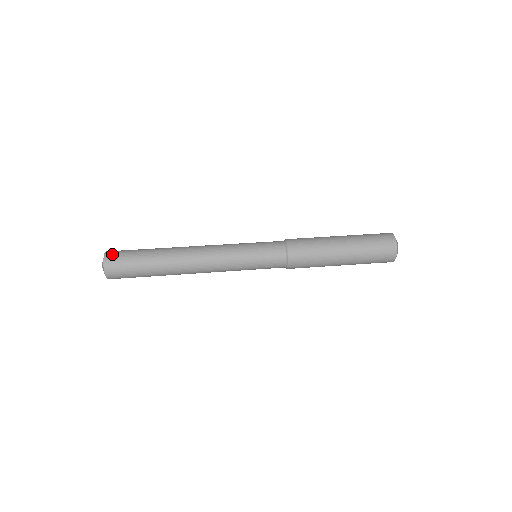
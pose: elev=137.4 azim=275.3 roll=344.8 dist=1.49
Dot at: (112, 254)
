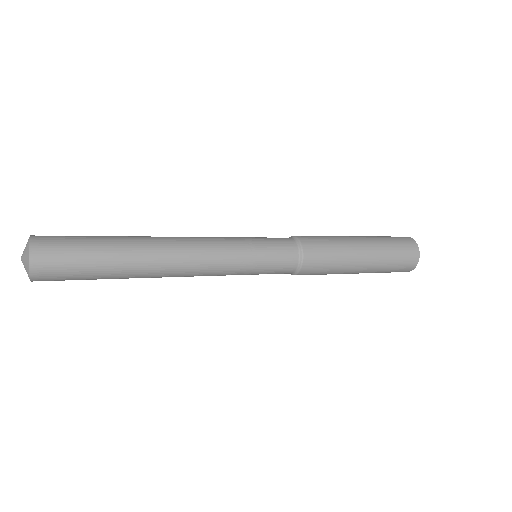
Dot at: occluded
